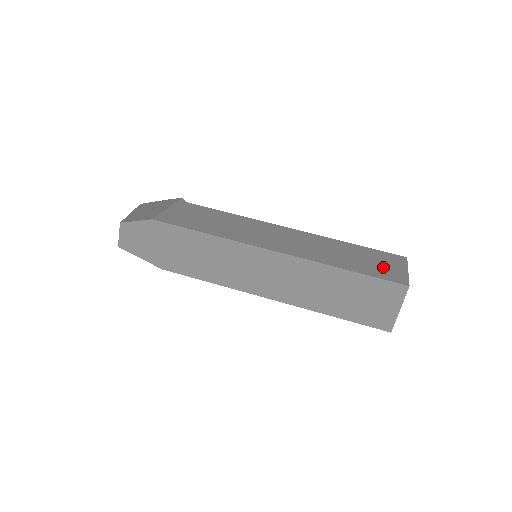
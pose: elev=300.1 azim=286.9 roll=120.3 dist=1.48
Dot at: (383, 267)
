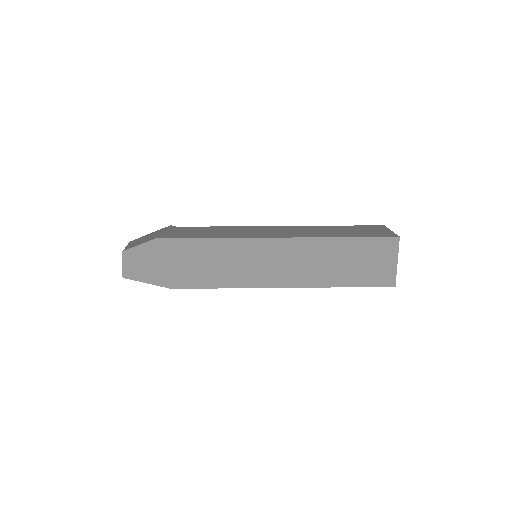
Dot at: (371, 232)
